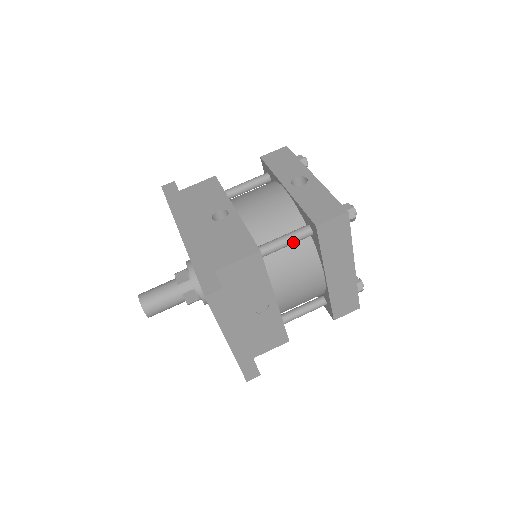
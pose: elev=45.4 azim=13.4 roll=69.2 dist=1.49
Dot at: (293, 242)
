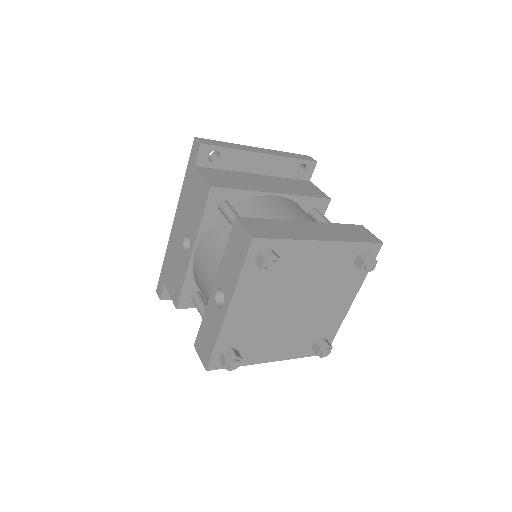
Dot at: occluded
